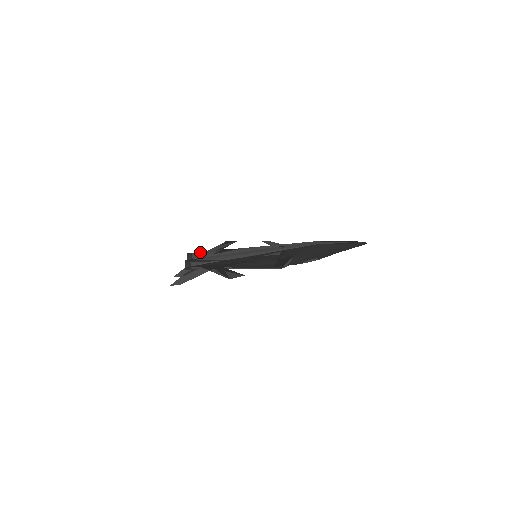
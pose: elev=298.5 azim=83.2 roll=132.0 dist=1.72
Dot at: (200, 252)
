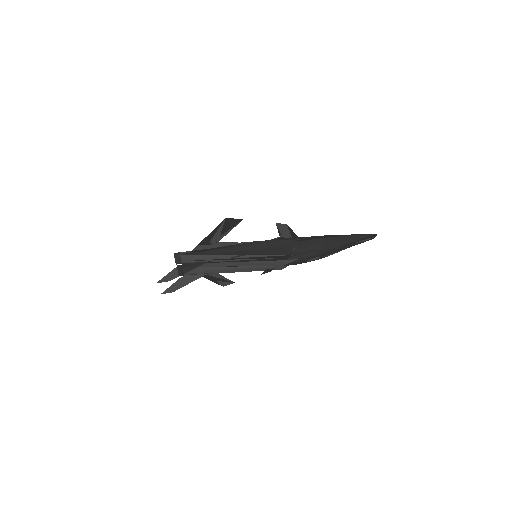
Dot at: occluded
